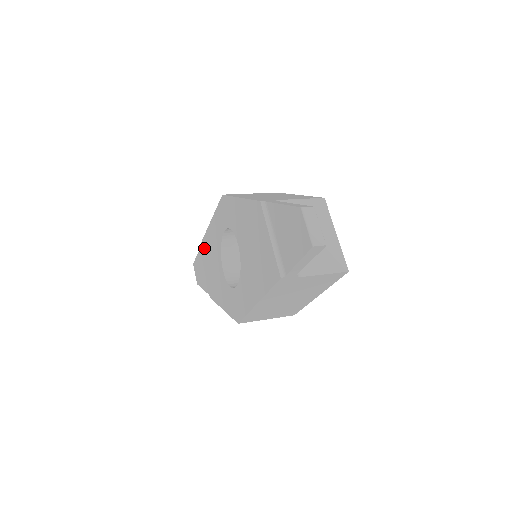
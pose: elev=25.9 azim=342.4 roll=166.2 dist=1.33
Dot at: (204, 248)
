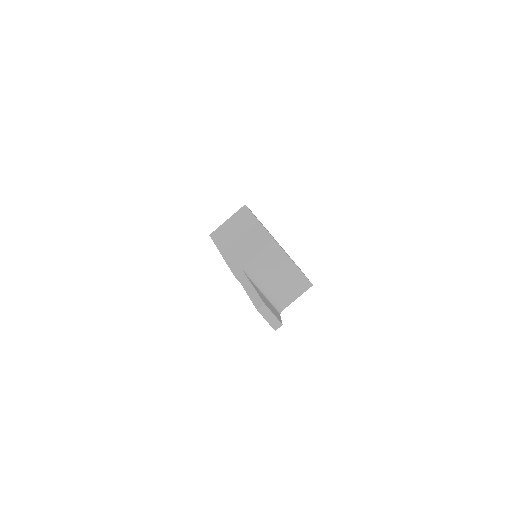
Dot at: occluded
